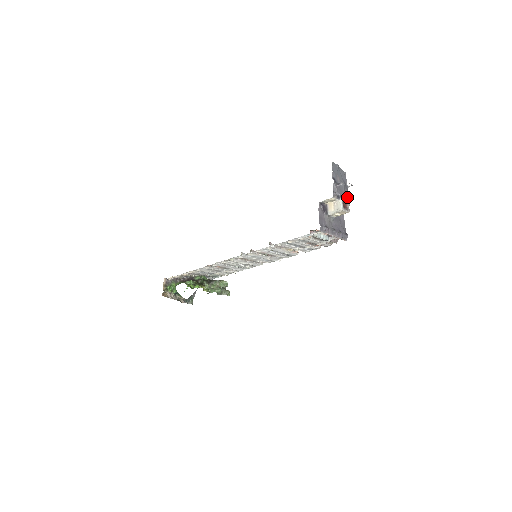
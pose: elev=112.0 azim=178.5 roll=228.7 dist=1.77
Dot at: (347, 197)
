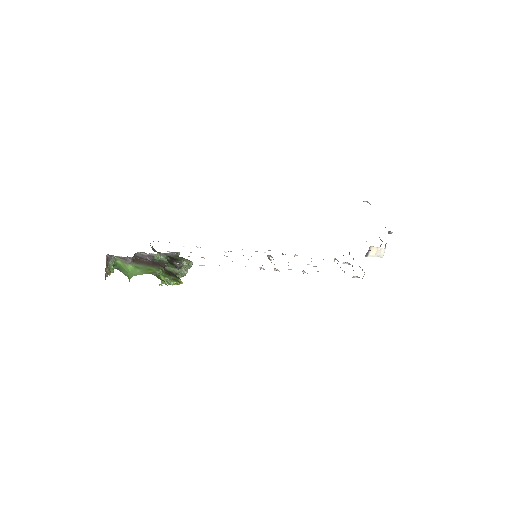
Dot at: occluded
